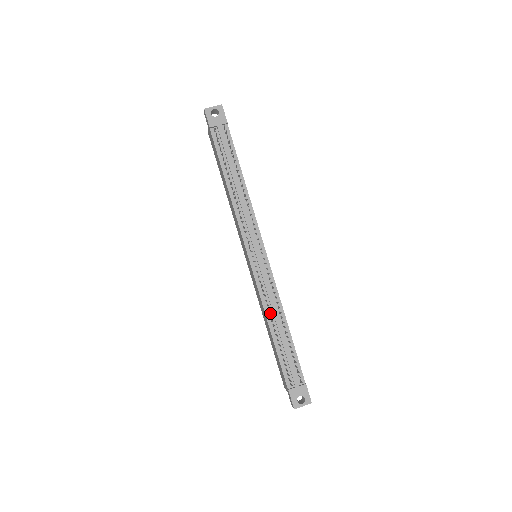
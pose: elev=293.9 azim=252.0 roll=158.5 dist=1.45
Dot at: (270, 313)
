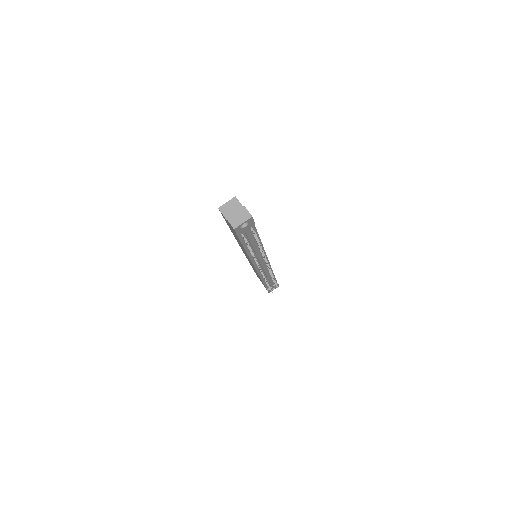
Dot at: occluded
